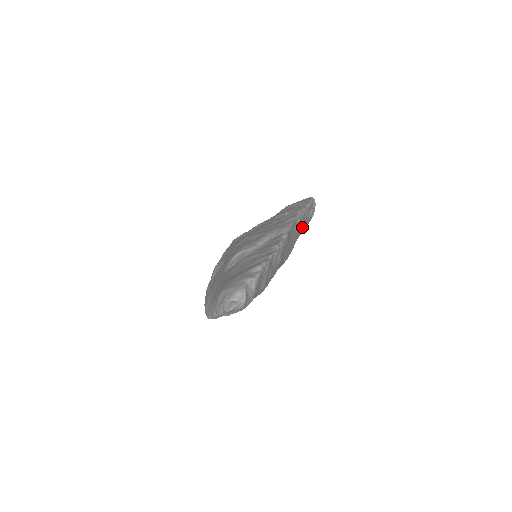
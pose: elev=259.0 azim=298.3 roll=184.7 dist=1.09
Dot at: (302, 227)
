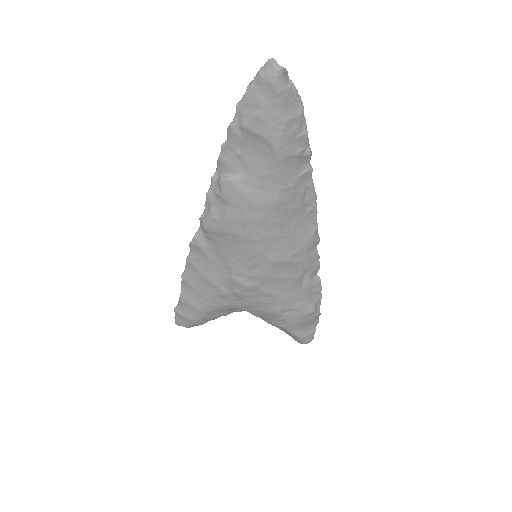
Dot at: (301, 291)
